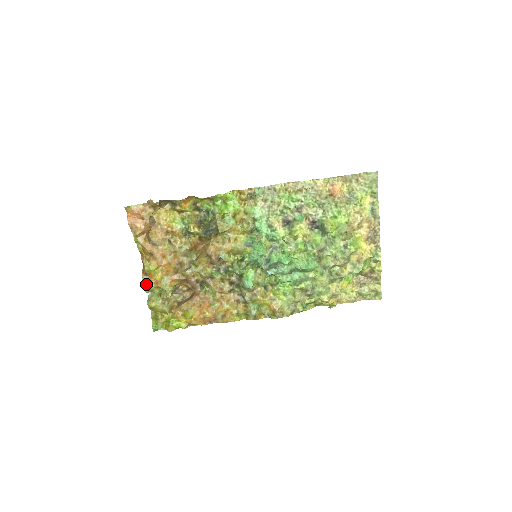
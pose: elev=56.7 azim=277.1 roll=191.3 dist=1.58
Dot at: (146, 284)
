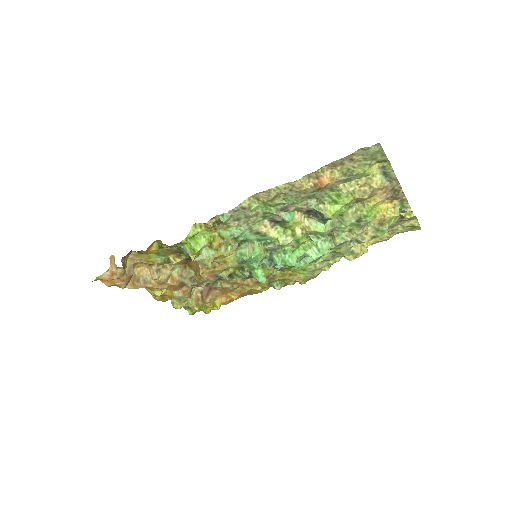
Dot at: (161, 300)
